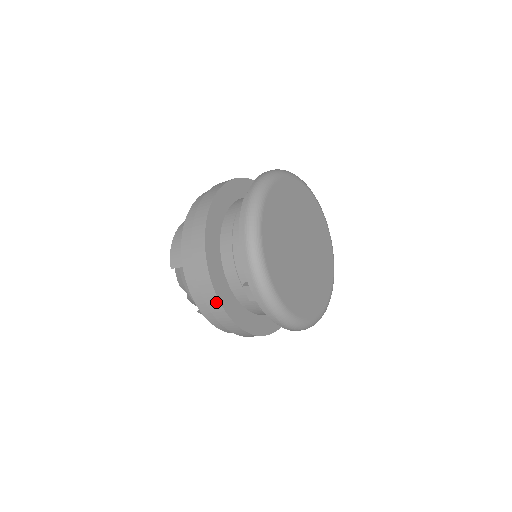
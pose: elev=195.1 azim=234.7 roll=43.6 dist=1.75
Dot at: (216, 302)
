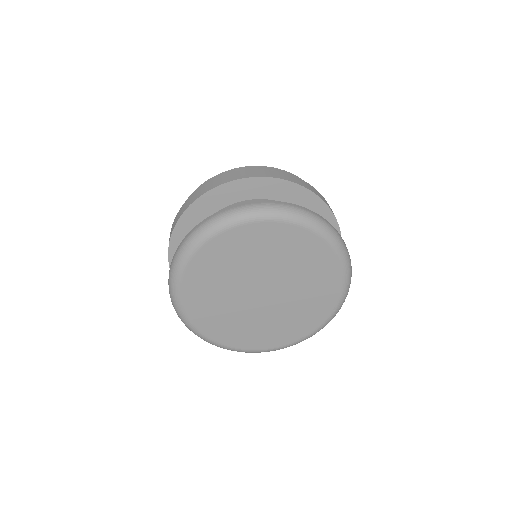
Dot at: occluded
